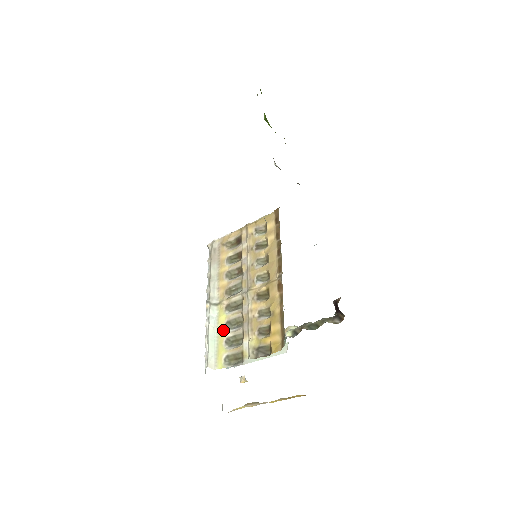
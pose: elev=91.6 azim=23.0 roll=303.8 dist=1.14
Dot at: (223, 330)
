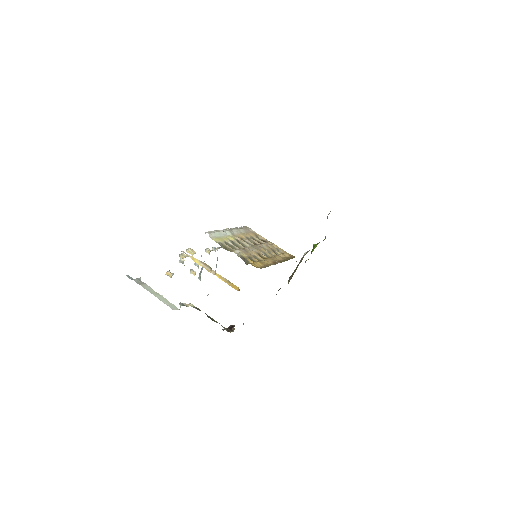
Dot at: (228, 239)
